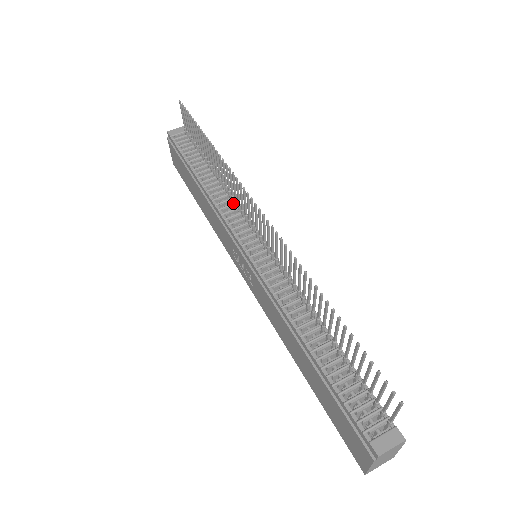
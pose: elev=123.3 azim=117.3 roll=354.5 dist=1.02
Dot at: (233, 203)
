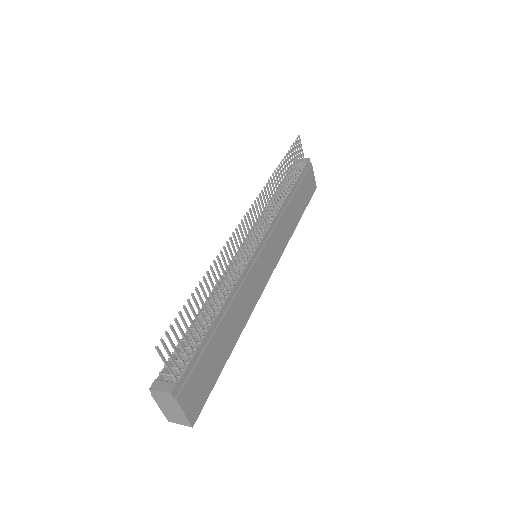
Dot at: (272, 215)
